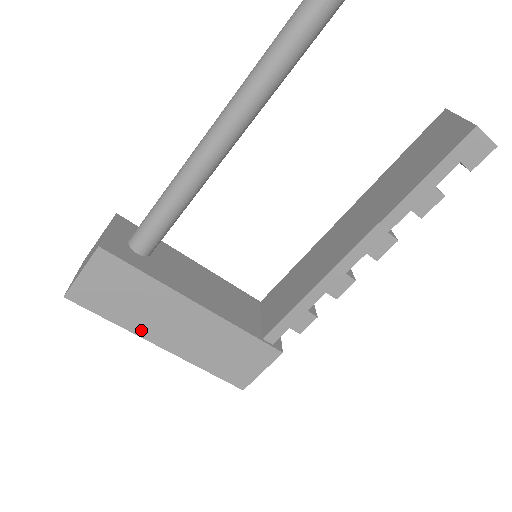
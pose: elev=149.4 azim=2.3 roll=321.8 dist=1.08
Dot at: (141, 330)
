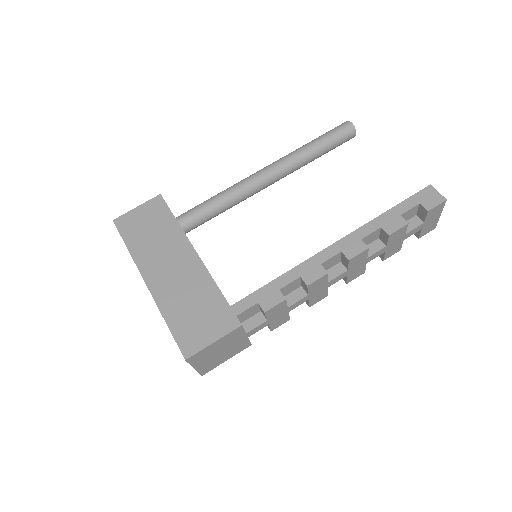
Dot at: (142, 262)
